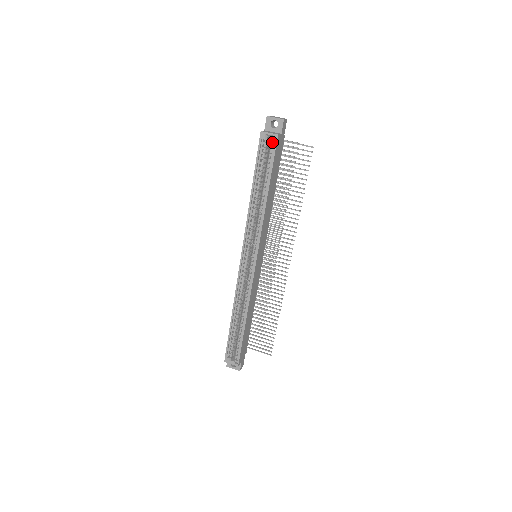
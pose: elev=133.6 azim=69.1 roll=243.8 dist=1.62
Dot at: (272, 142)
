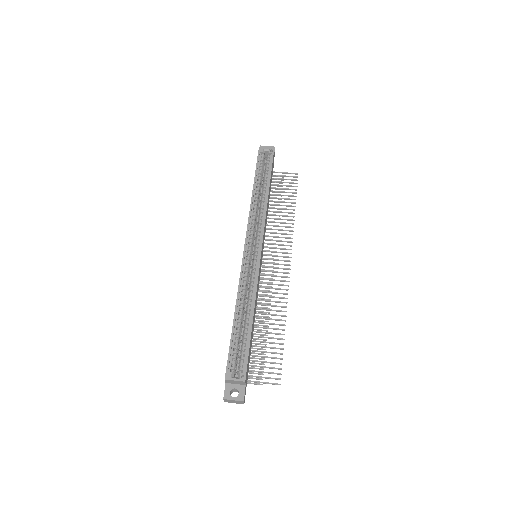
Dot at: (269, 155)
